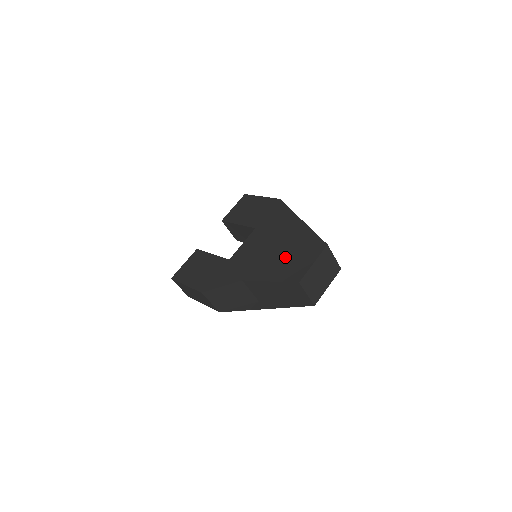
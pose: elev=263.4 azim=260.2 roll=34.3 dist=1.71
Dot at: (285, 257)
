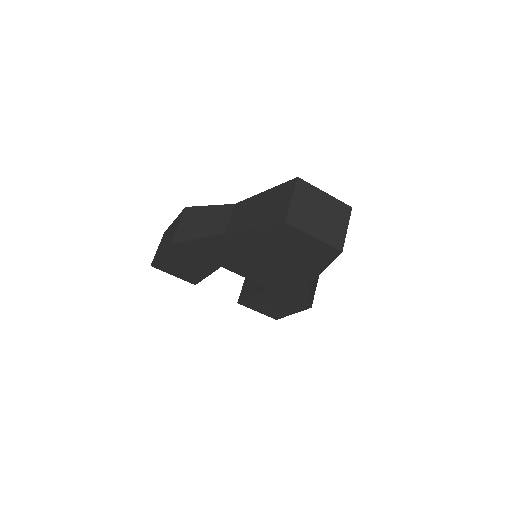
Dot at: occluded
